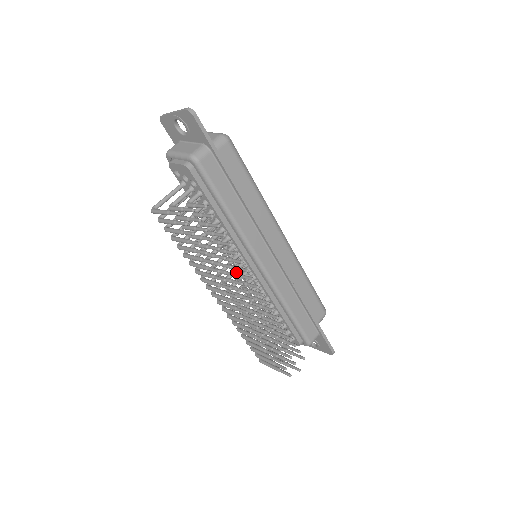
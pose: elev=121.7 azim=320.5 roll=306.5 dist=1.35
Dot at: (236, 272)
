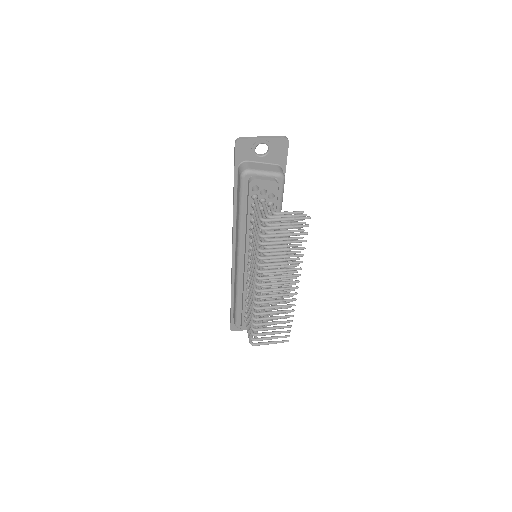
Dot at: occluded
